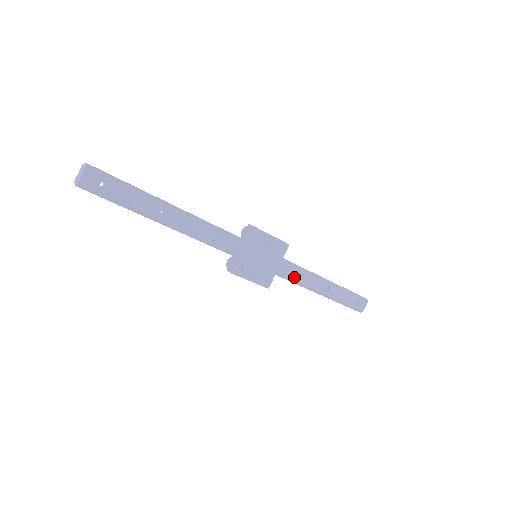
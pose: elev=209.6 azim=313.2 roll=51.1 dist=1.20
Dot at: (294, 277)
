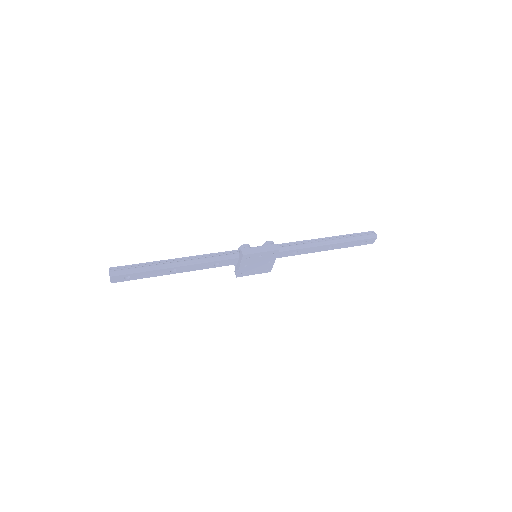
Dot at: (294, 254)
